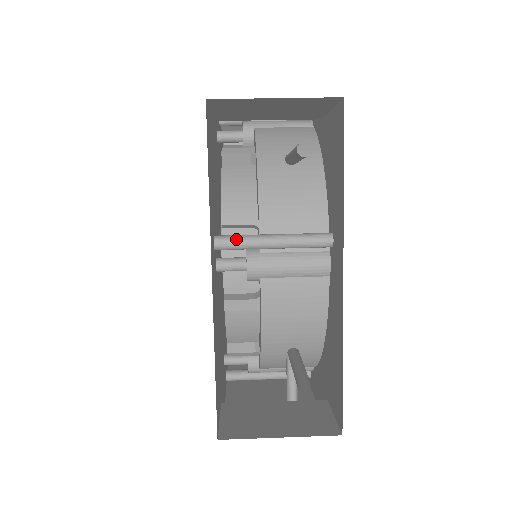
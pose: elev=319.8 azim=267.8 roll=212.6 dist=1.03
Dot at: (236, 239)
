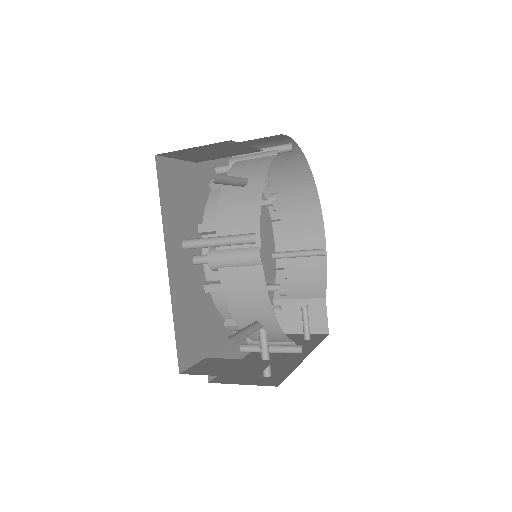
Dot at: (195, 241)
